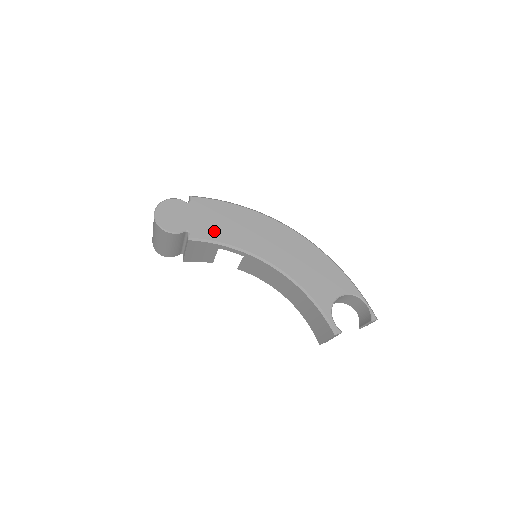
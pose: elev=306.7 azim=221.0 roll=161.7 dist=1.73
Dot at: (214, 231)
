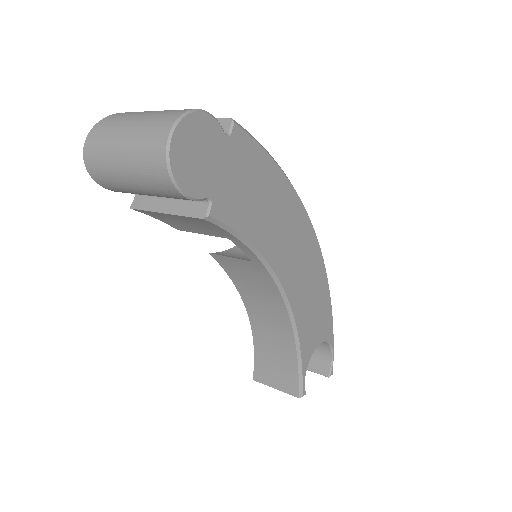
Dot at: (243, 212)
